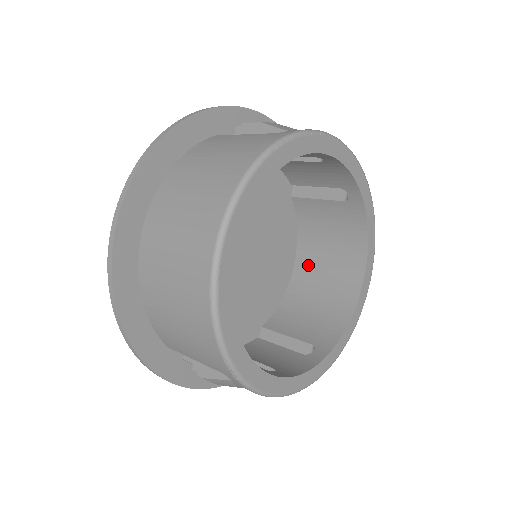
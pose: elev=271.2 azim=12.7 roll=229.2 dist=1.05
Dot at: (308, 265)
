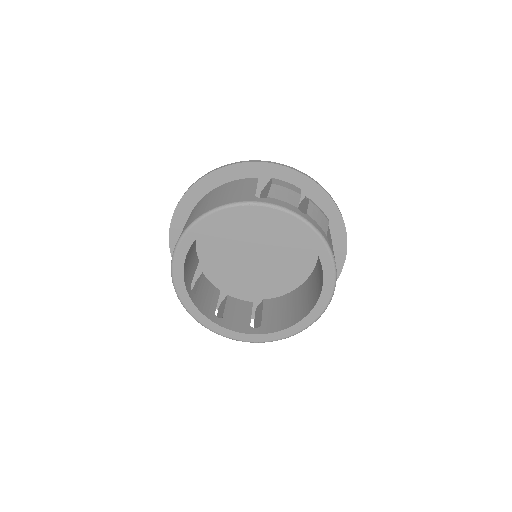
Dot at: (309, 284)
